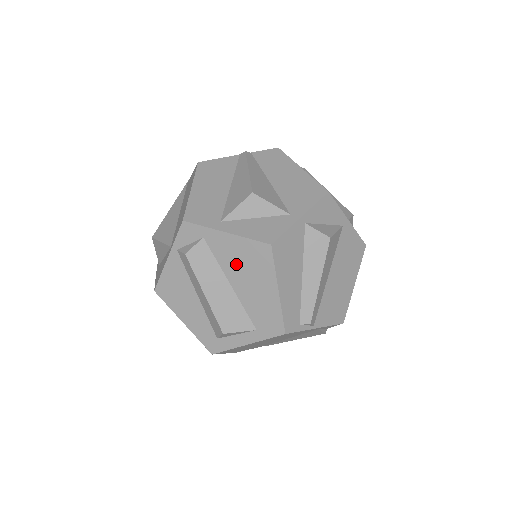
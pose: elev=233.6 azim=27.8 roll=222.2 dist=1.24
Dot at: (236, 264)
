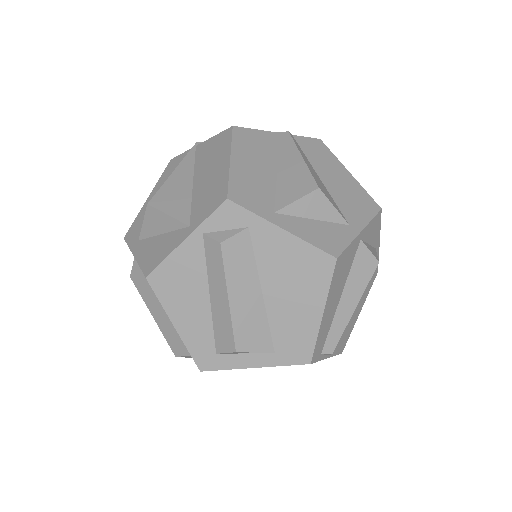
Dot at: (281, 270)
